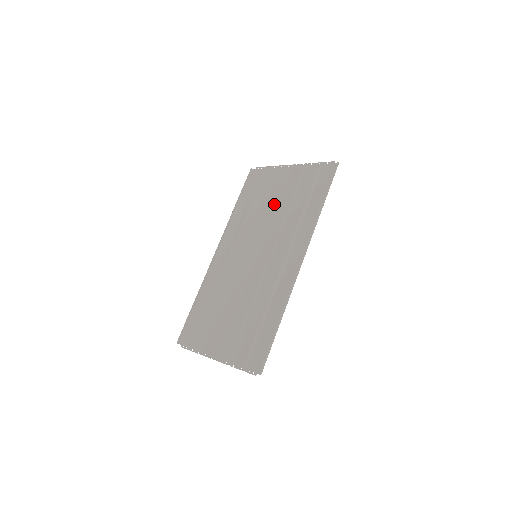
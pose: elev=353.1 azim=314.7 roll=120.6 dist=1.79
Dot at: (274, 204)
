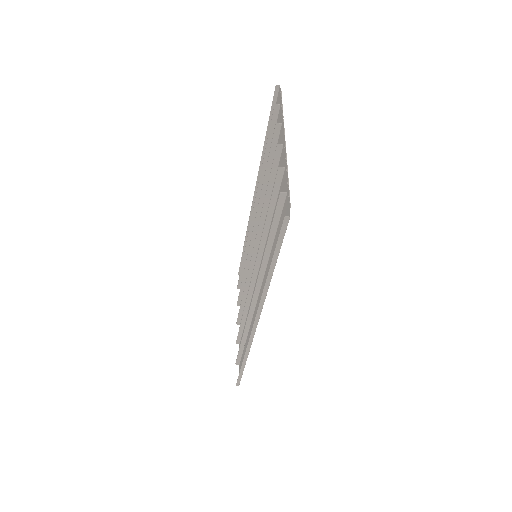
Dot at: (264, 201)
